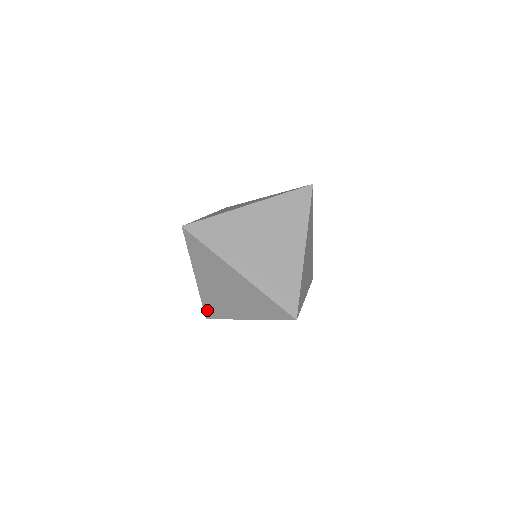
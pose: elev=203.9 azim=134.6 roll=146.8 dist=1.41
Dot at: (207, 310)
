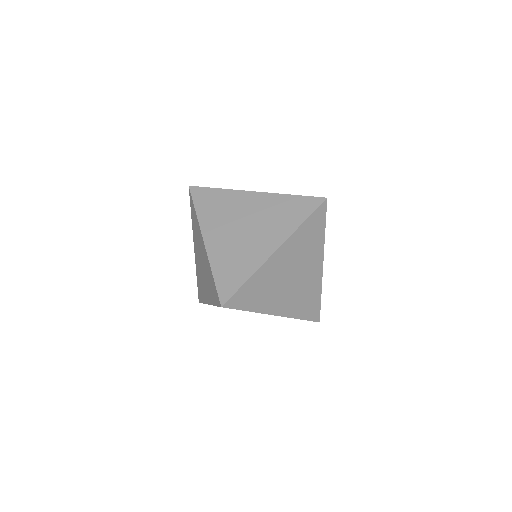
Dot at: (222, 285)
